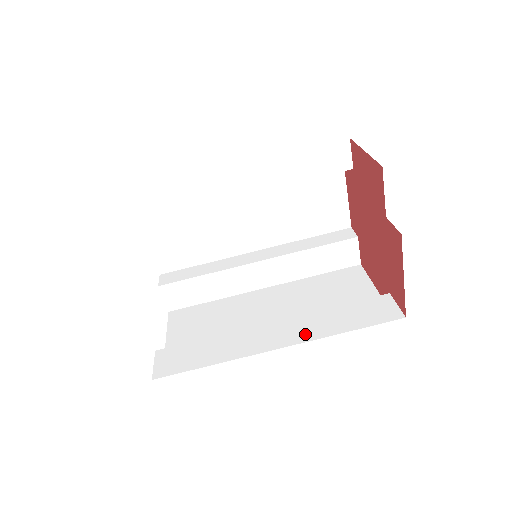
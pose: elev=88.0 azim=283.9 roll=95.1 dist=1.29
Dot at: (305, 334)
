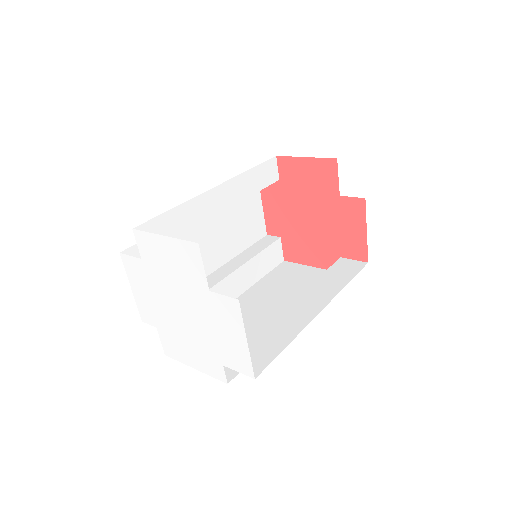
Dot at: (325, 297)
